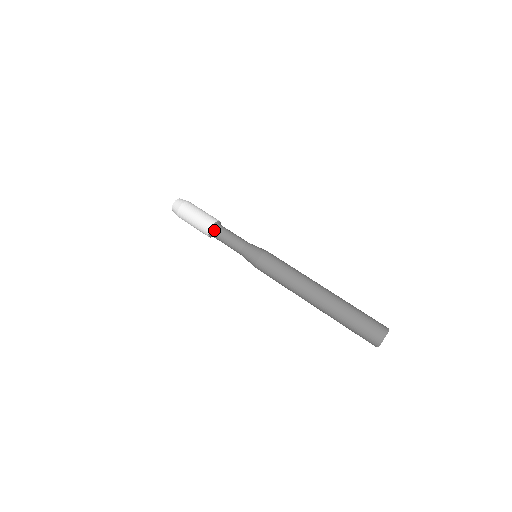
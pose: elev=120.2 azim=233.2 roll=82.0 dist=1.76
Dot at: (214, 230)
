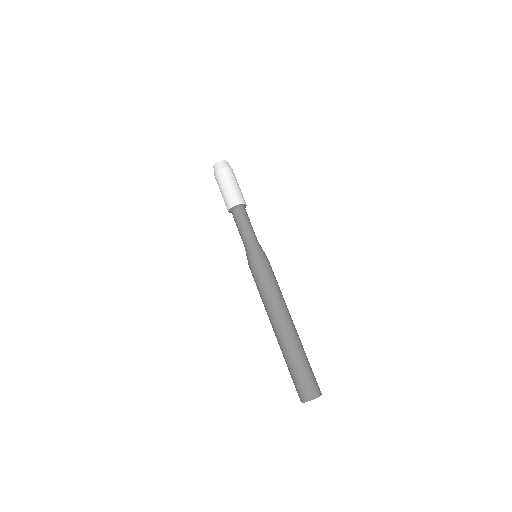
Dot at: (236, 210)
